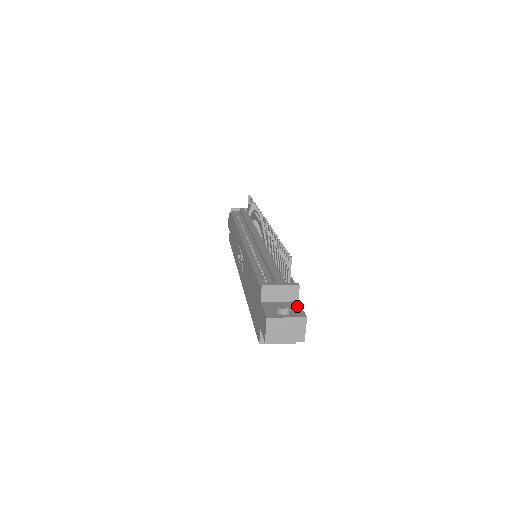
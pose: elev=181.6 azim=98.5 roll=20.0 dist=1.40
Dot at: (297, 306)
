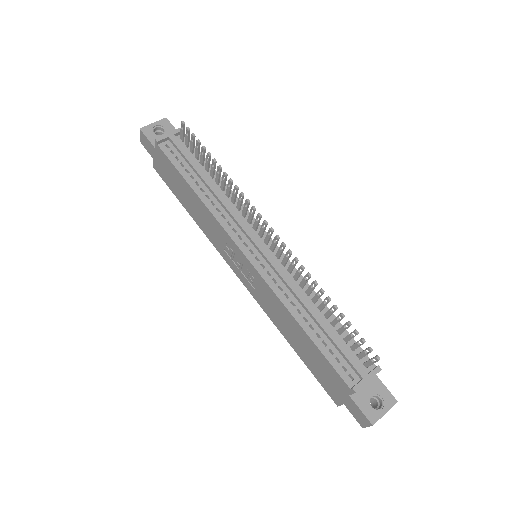
Dot at: (380, 385)
